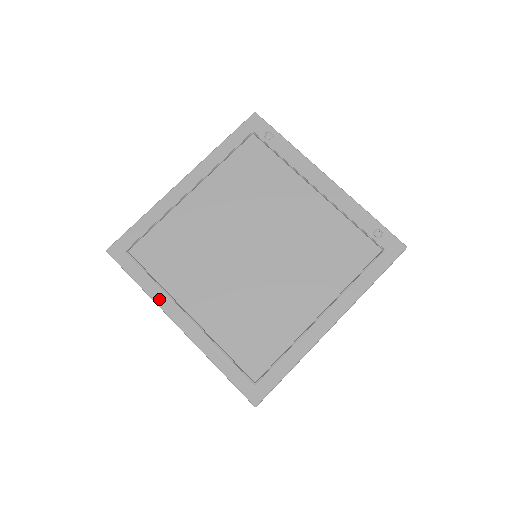
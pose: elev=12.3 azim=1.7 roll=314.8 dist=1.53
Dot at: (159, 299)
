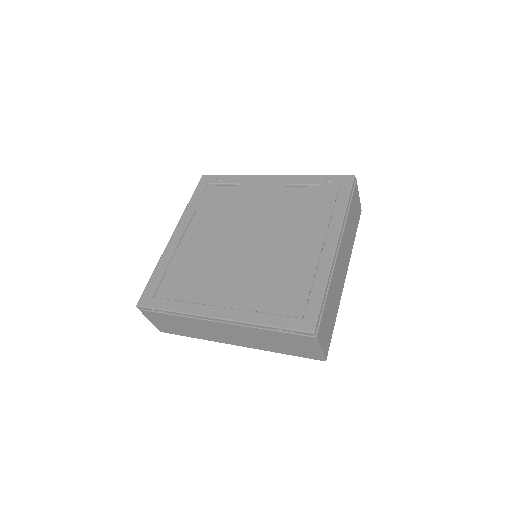
Dot at: (193, 310)
